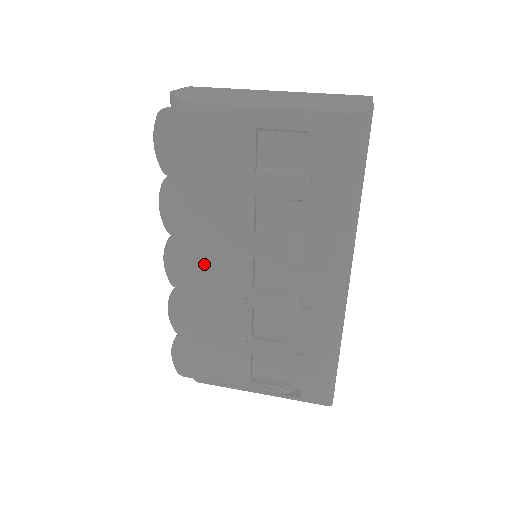
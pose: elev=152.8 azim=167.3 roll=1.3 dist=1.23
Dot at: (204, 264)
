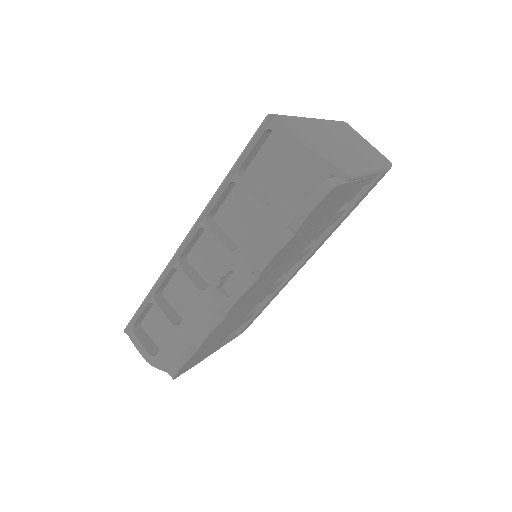
Dot at: (260, 288)
